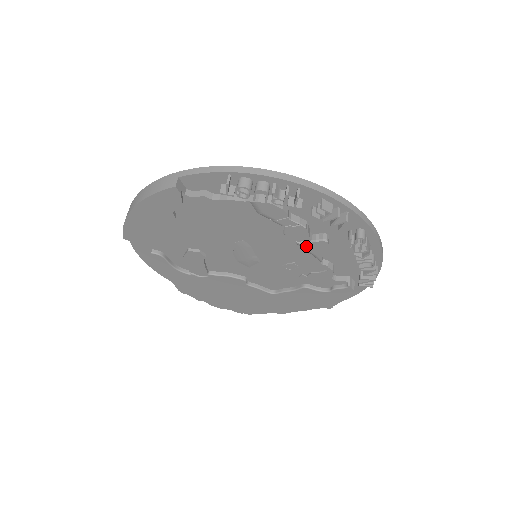
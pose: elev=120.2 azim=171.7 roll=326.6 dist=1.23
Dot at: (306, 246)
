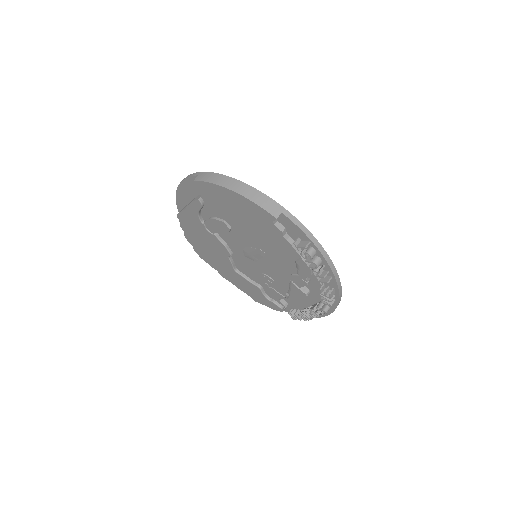
Dot at: (293, 286)
